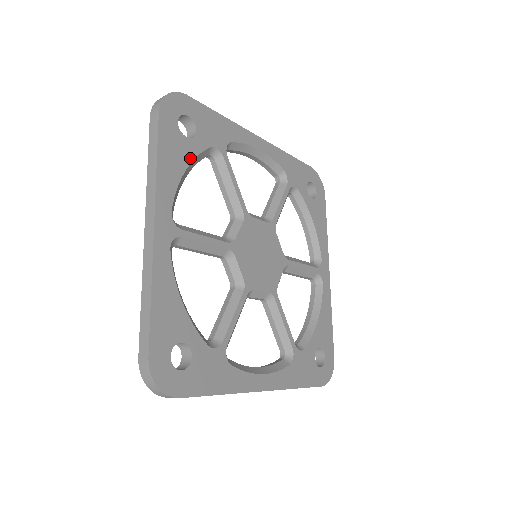
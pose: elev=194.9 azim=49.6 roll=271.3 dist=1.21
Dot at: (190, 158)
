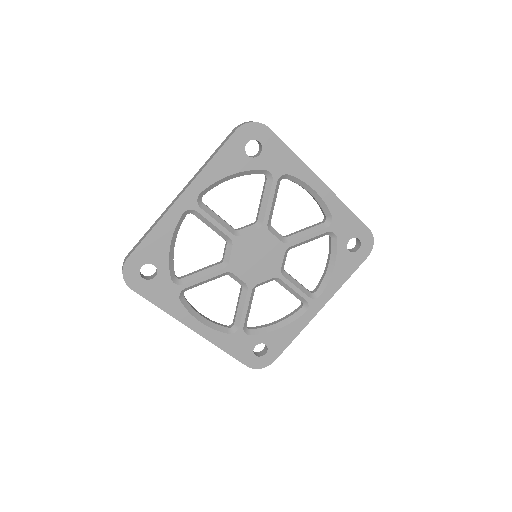
Dot at: (240, 169)
